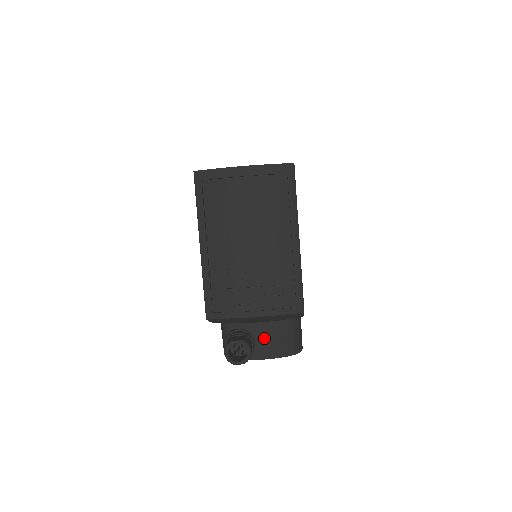
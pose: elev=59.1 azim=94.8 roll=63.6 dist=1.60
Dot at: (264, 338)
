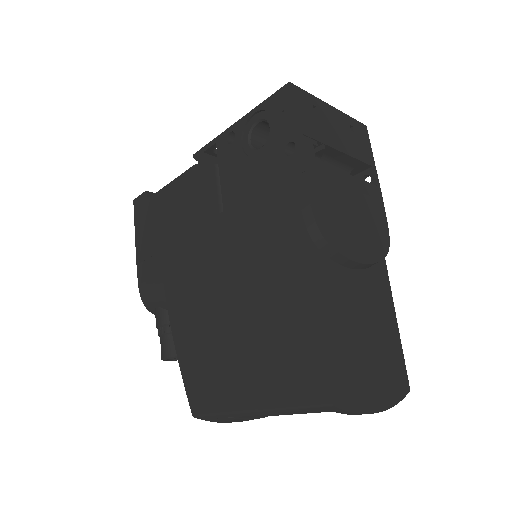
Dot at: occluded
